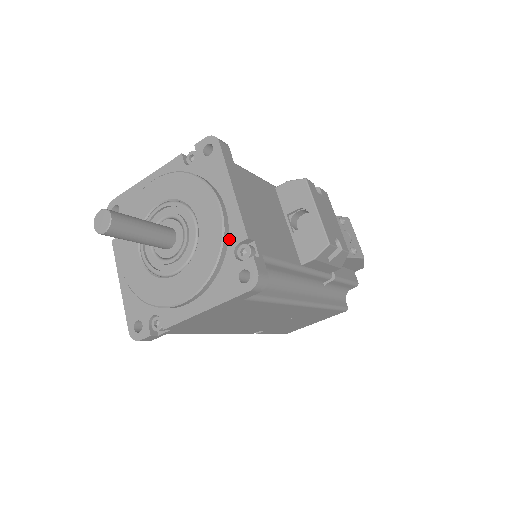
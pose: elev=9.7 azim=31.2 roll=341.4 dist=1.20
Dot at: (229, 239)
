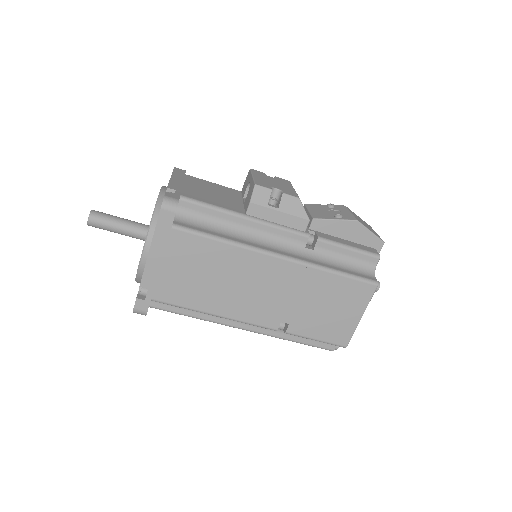
Dot at: occluded
